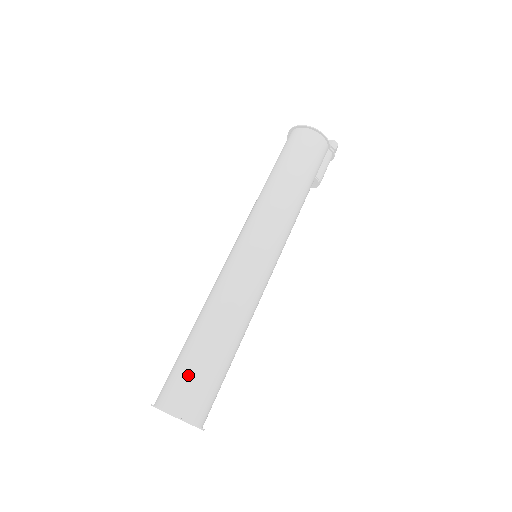
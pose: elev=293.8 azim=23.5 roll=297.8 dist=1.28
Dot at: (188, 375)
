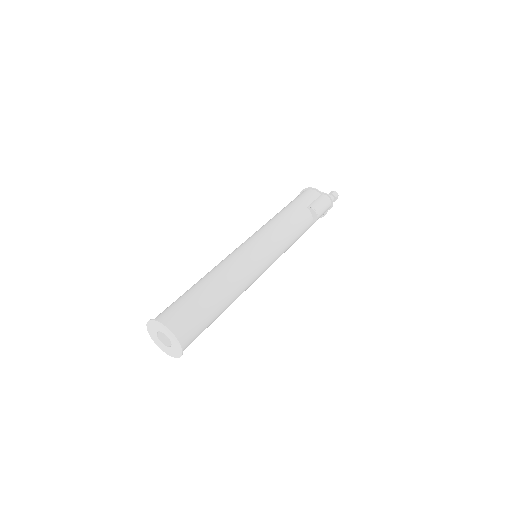
Dot at: occluded
